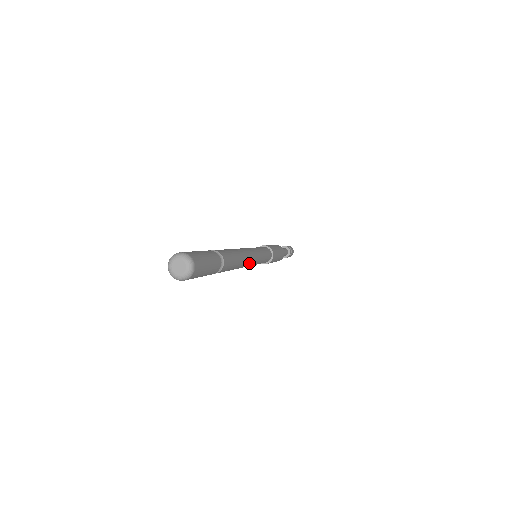
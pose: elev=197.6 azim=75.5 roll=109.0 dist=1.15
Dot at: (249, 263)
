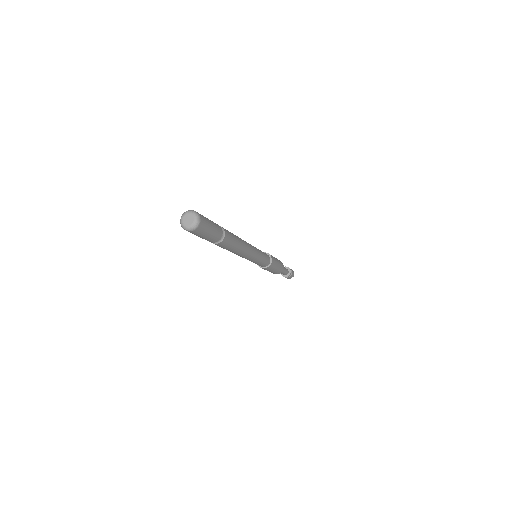
Dot at: (249, 252)
